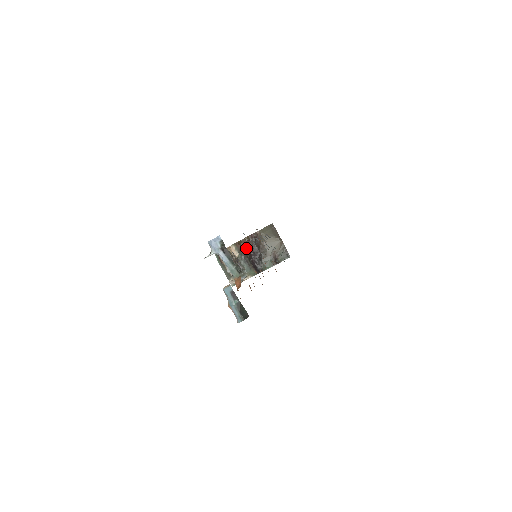
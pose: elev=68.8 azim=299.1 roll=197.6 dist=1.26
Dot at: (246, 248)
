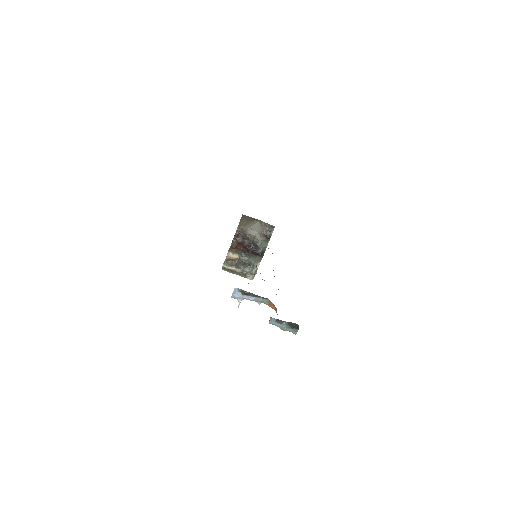
Dot at: occluded
